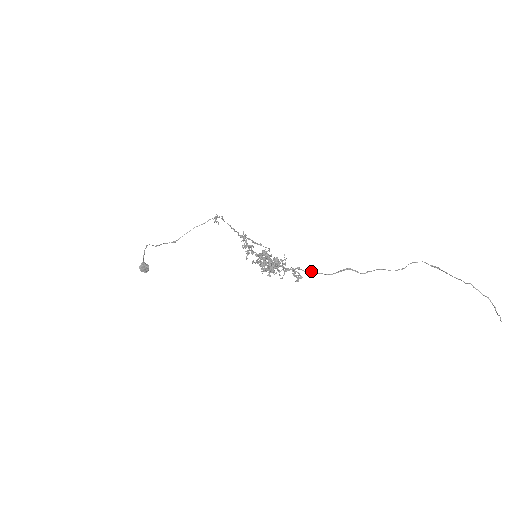
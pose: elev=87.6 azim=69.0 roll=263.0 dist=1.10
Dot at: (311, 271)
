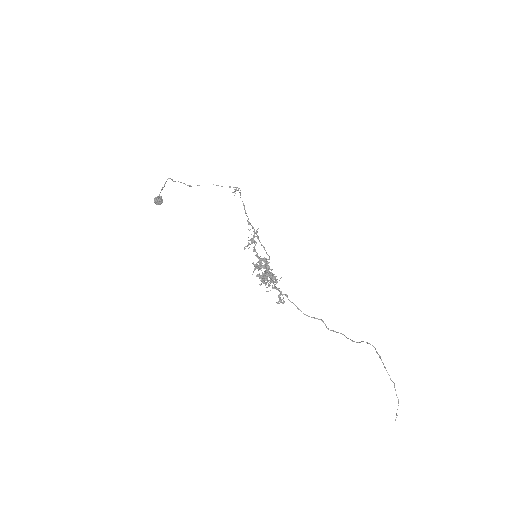
Dot at: occluded
